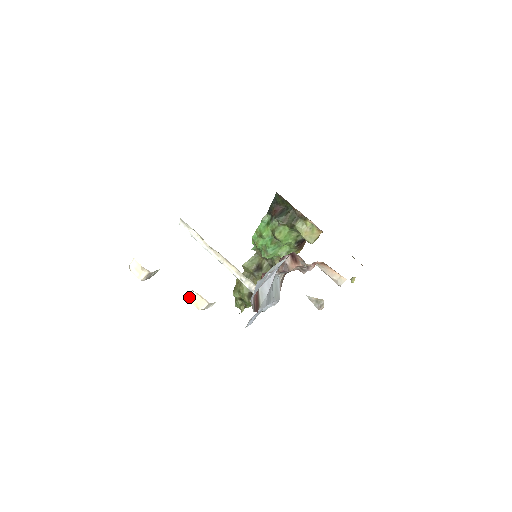
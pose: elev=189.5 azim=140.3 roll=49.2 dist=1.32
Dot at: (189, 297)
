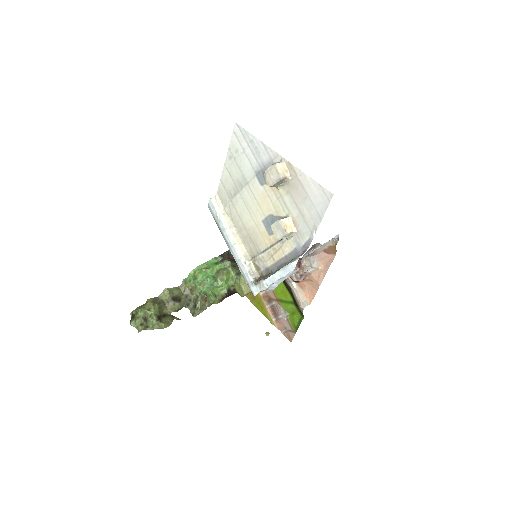
Dot at: (283, 219)
